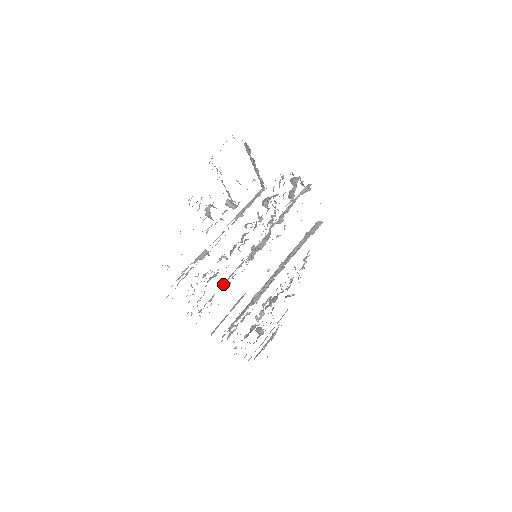
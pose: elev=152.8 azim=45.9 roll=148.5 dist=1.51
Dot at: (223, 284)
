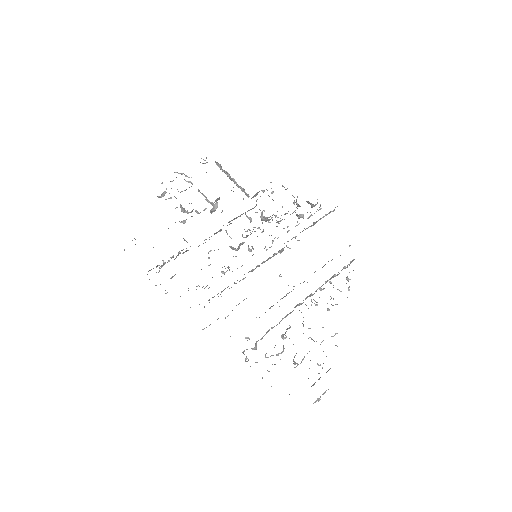
Dot at: occluded
